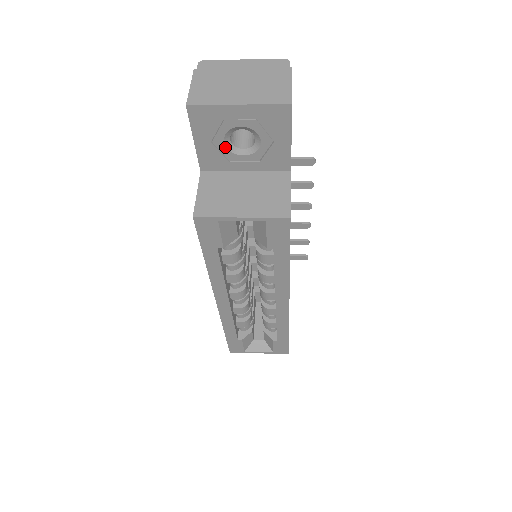
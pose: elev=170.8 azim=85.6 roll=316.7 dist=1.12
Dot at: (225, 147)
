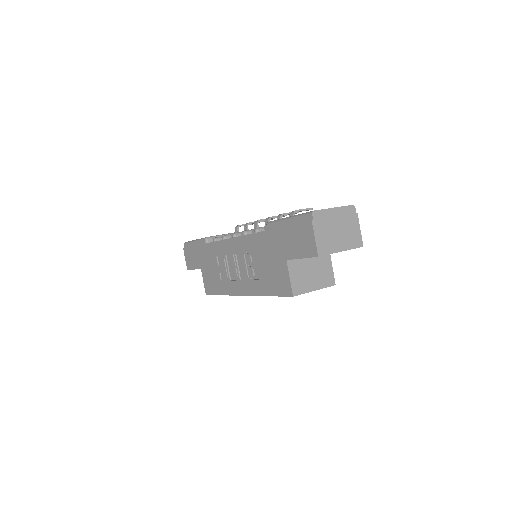
Dot at: occluded
